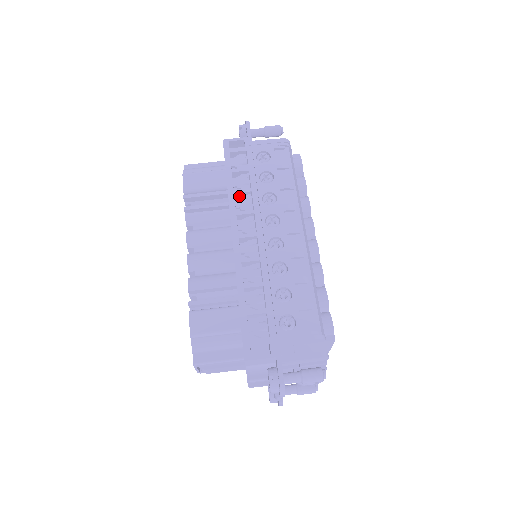
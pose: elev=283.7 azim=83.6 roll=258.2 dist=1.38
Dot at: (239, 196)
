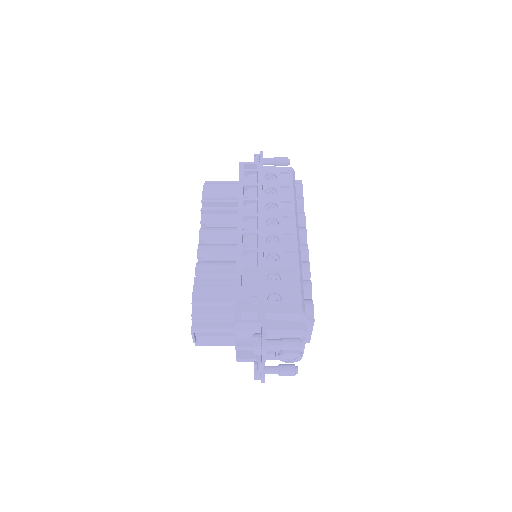
Dot at: (247, 204)
